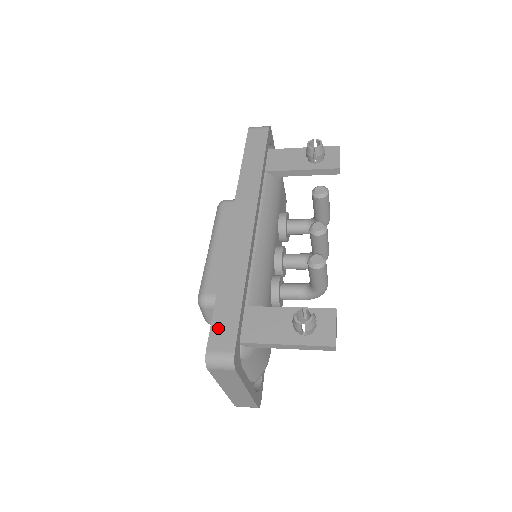
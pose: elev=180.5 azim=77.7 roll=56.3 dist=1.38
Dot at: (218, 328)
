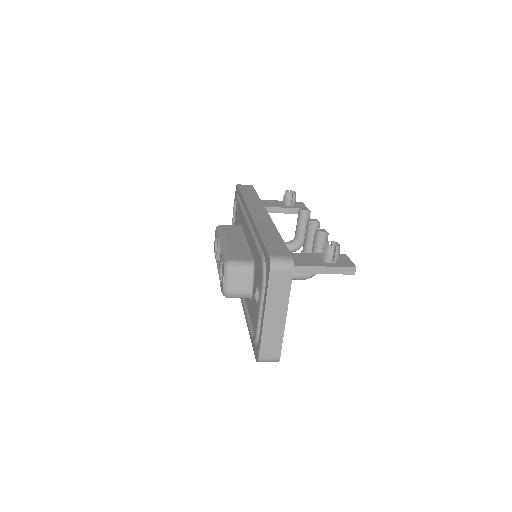
Dot at: (272, 248)
